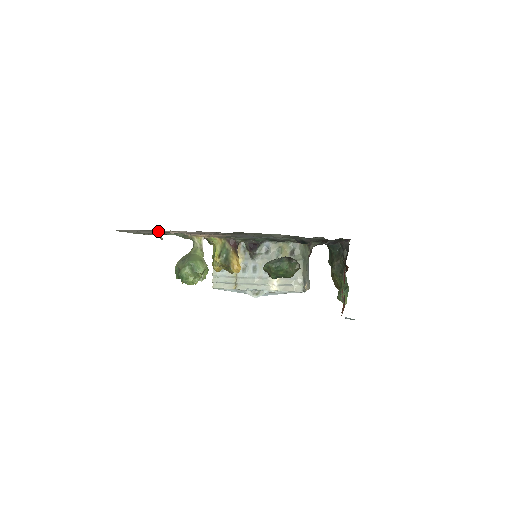
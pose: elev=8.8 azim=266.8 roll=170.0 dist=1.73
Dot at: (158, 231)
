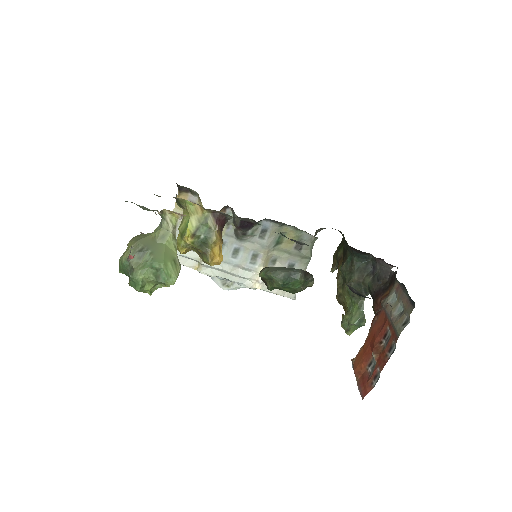
Dot at: (129, 255)
